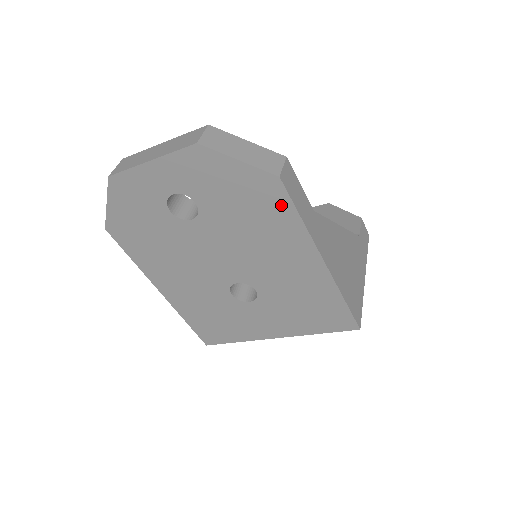
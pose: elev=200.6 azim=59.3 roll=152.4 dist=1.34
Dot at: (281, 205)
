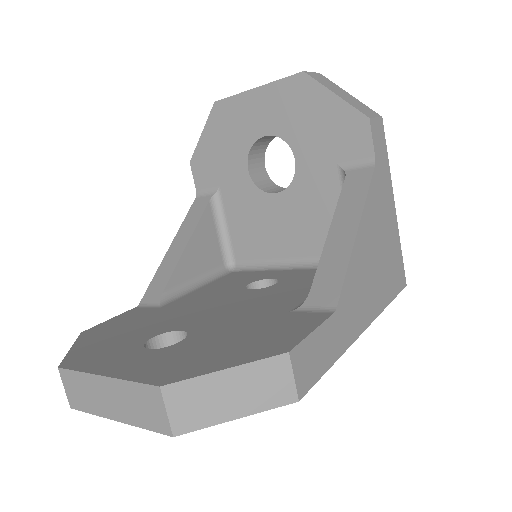
Dot at: occluded
